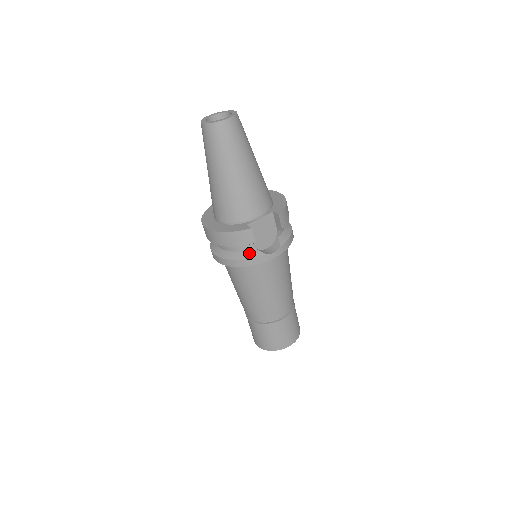
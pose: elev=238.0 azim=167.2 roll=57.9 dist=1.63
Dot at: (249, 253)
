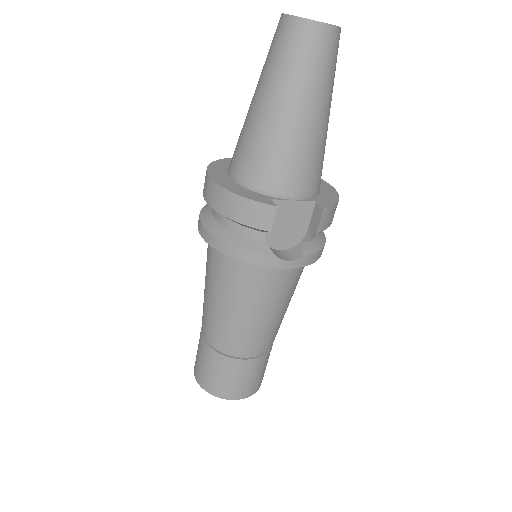
Dot at: (253, 243)
